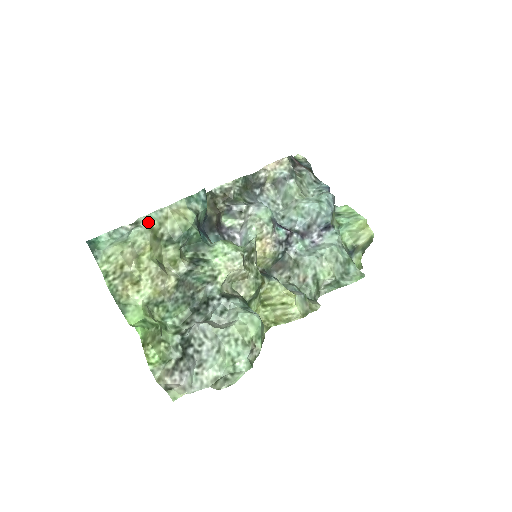
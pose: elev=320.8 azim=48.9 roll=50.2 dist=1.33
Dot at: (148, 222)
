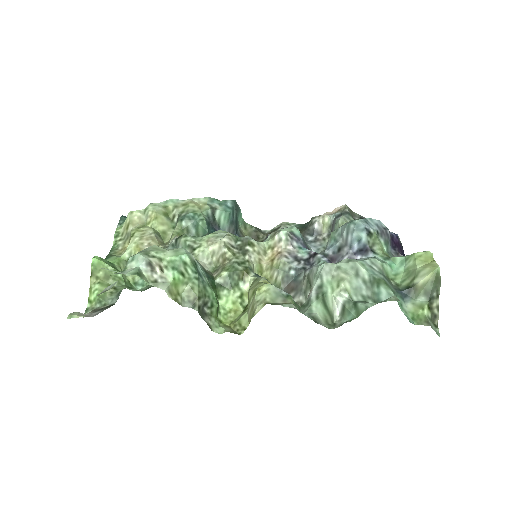
Dot at: (166, 202)
